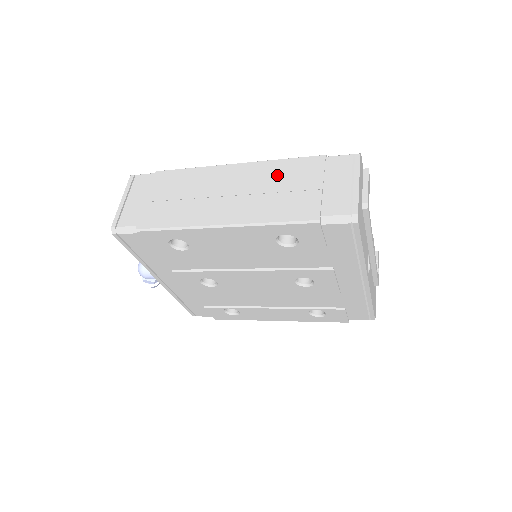
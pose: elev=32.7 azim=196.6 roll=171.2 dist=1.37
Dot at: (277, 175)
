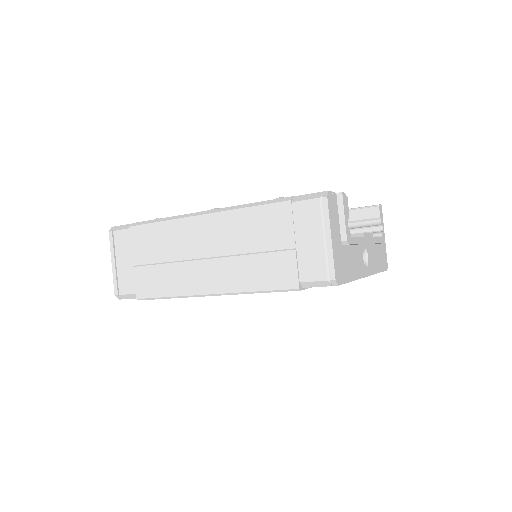
Dot at: (247, 230)
